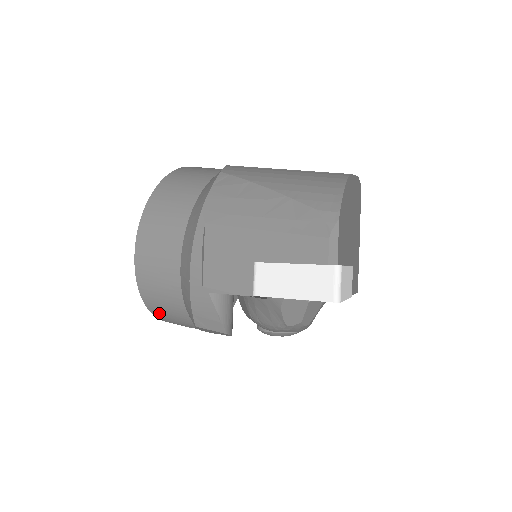
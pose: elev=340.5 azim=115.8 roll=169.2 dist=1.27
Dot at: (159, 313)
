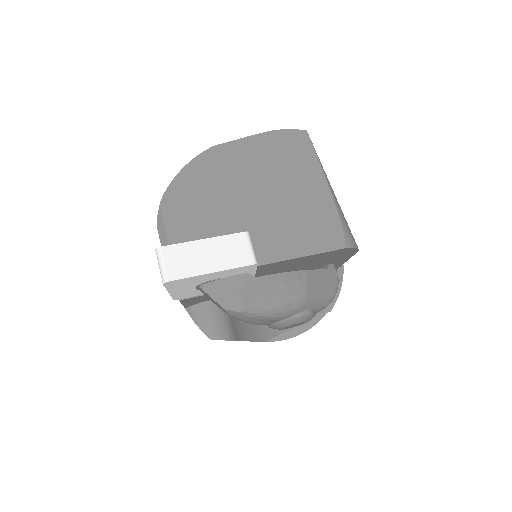
Dot at: occluded
